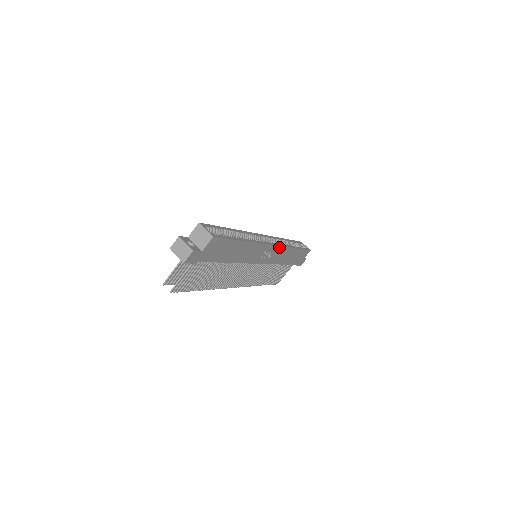
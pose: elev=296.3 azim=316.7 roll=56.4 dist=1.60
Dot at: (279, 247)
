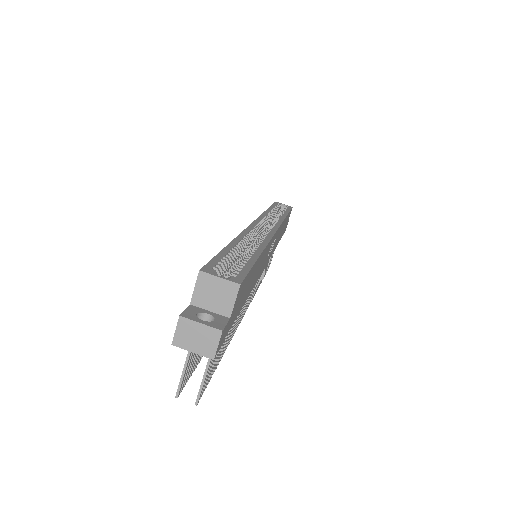
Dot at: (279, 228)
